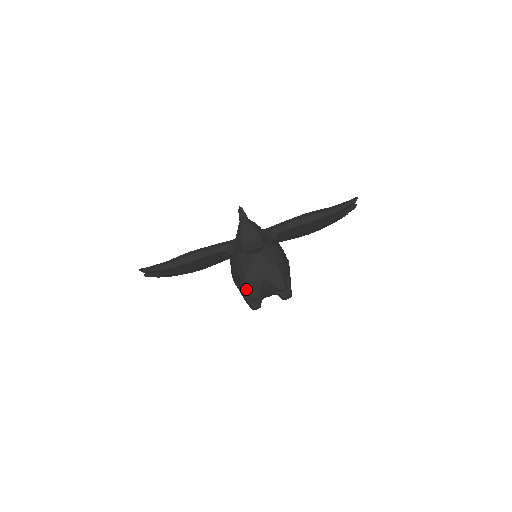
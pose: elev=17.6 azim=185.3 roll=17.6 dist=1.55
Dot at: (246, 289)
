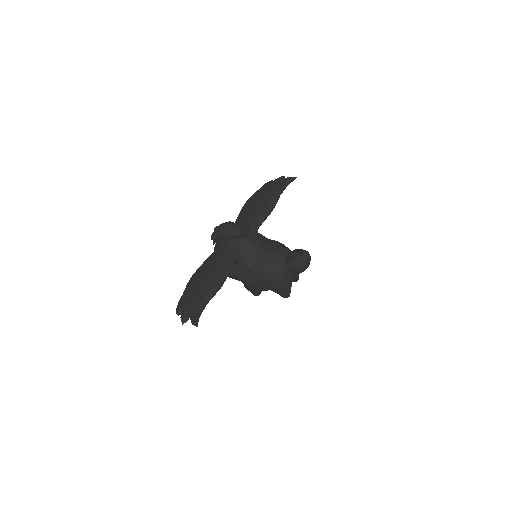
Dot at: (284, 293)
